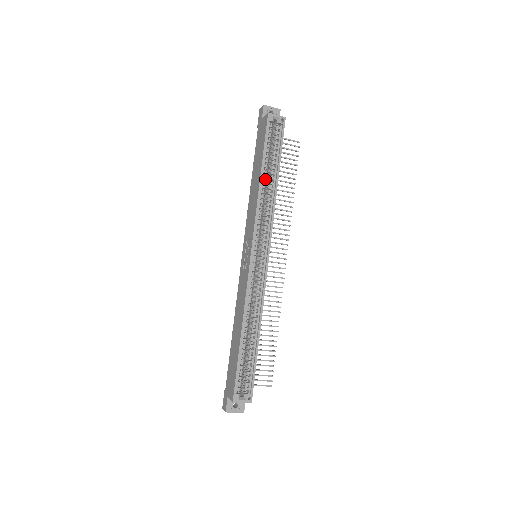
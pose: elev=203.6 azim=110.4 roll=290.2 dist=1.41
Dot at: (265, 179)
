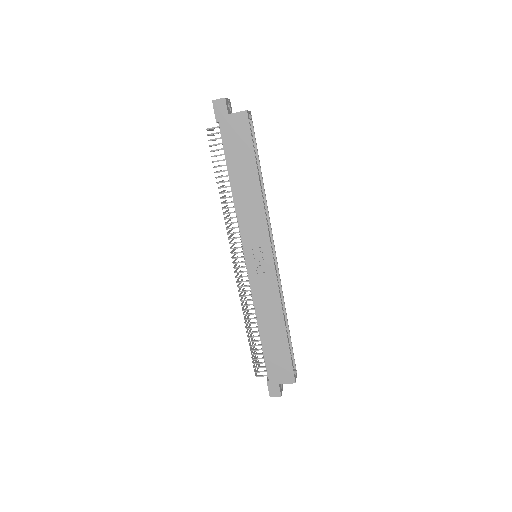
Dot at: (257, 181)
